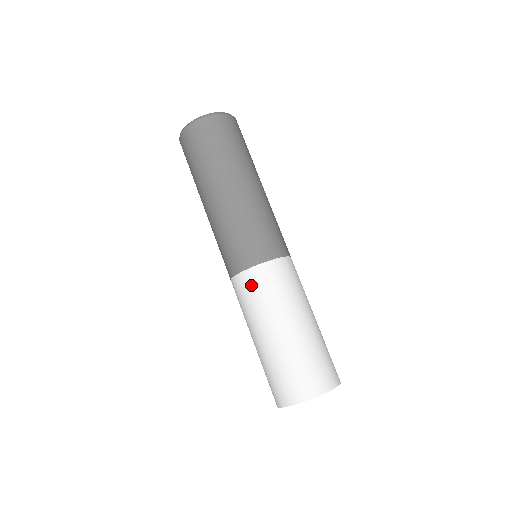
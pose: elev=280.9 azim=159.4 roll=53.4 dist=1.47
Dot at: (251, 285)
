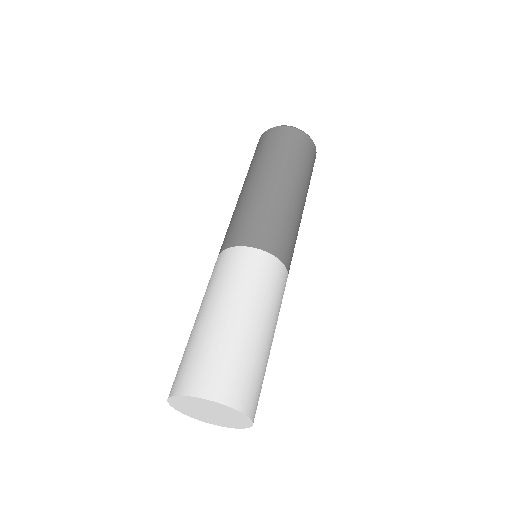
Dot at: (215, 267)
